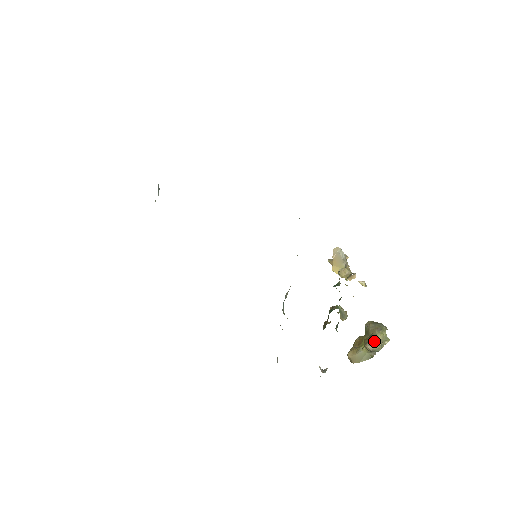
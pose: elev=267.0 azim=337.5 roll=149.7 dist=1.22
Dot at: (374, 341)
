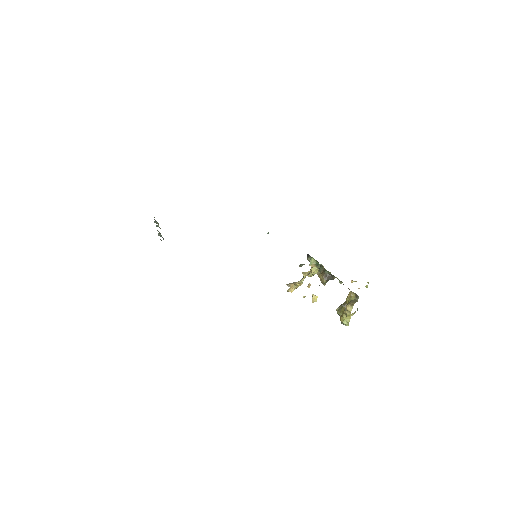
Dot at: occluded
